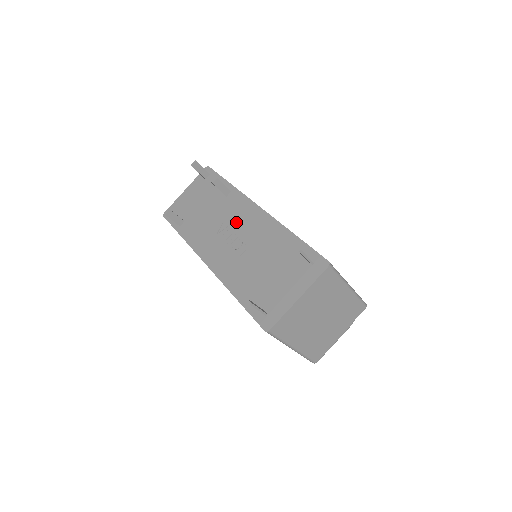
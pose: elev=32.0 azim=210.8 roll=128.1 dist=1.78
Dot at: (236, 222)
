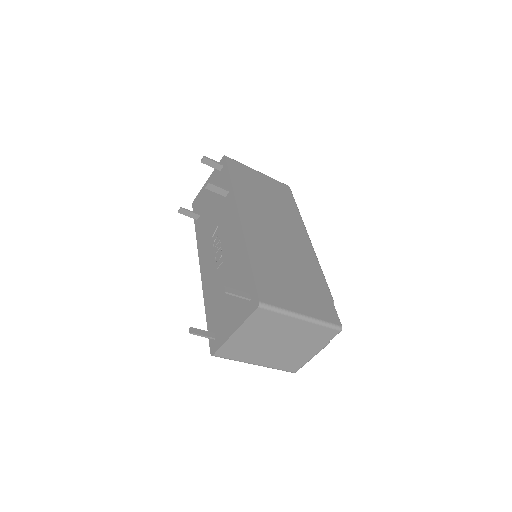
Dot at: (223, 229)
